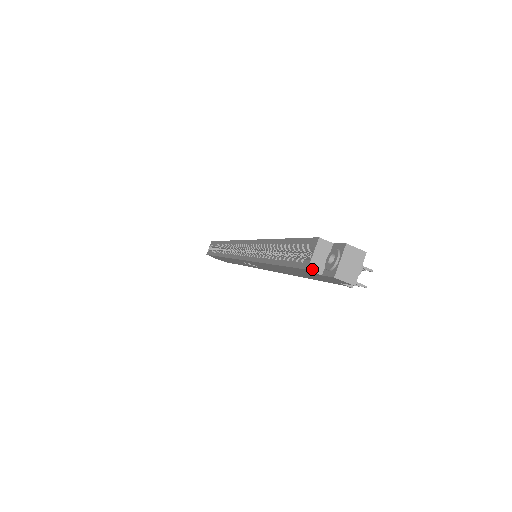
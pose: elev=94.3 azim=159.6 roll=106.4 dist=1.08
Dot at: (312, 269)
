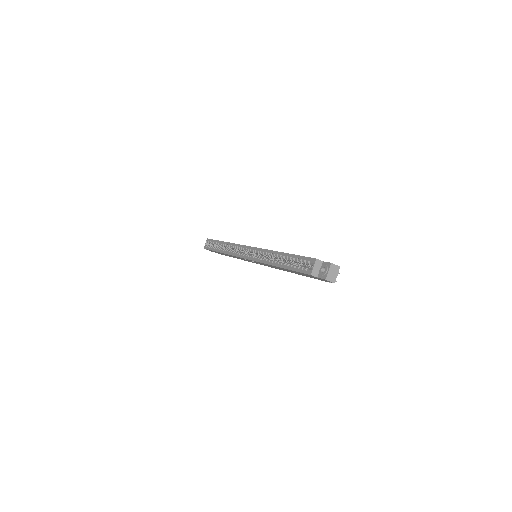
Dot at: (313, 275)
